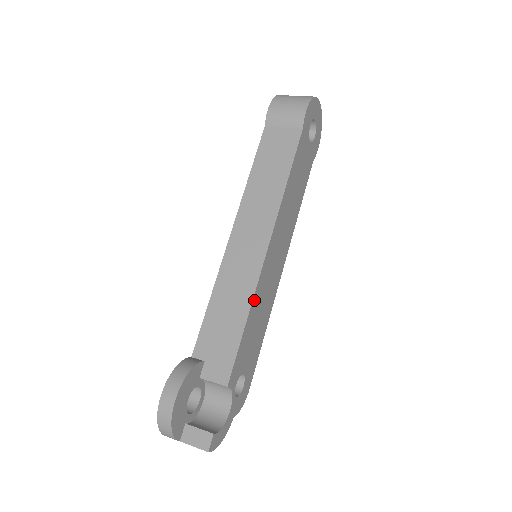
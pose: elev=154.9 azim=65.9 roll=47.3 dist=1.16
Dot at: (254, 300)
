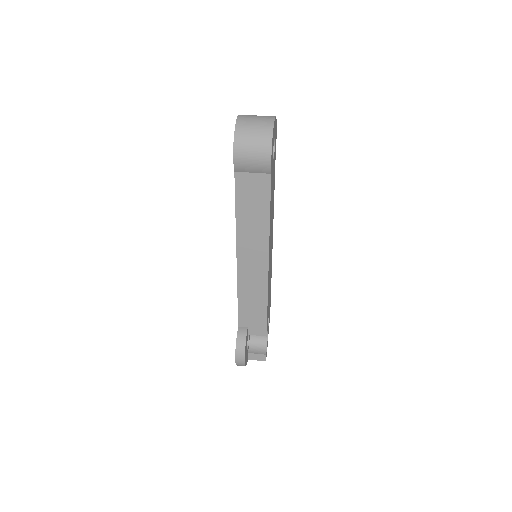
Dot at: occluded
